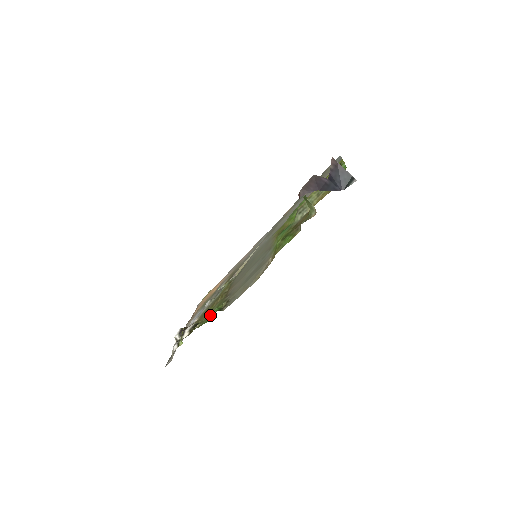
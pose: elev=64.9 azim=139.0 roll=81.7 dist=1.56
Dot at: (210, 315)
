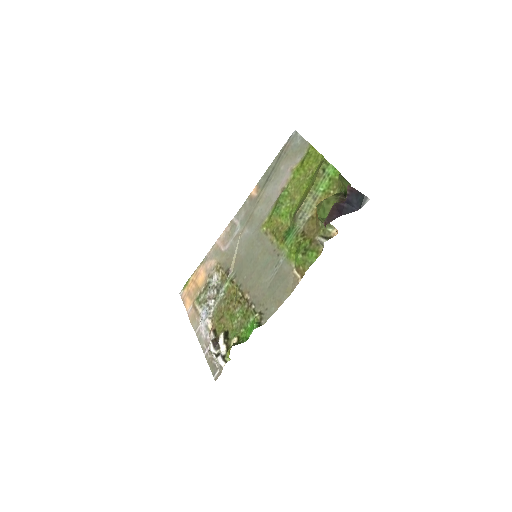
Dot at: (240, 325)
